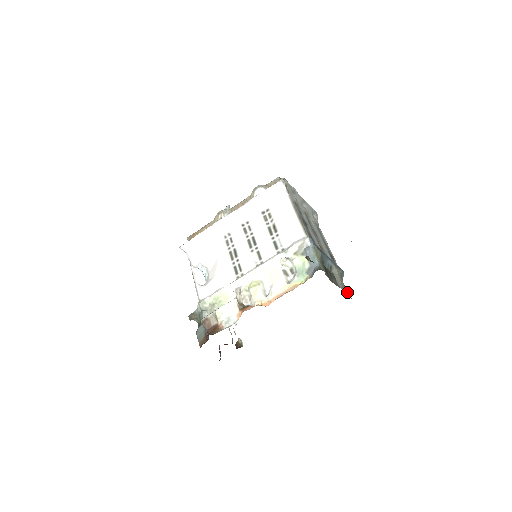
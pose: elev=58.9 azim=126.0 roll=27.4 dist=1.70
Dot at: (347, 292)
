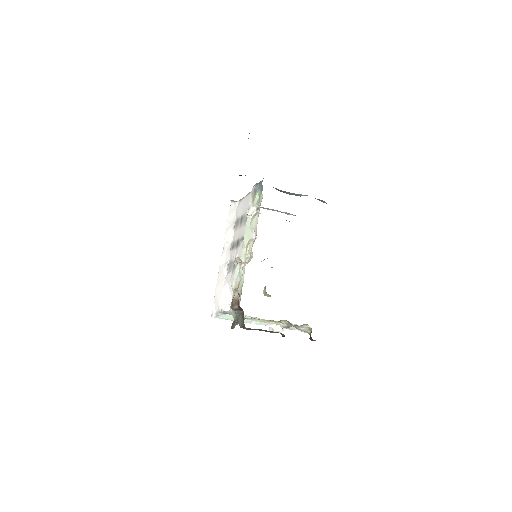
Dot at: occluded
